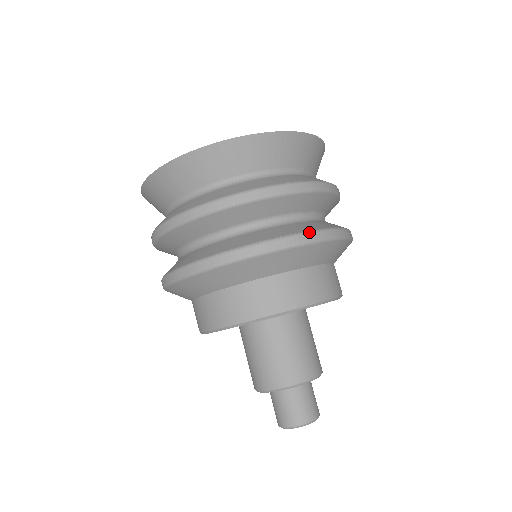
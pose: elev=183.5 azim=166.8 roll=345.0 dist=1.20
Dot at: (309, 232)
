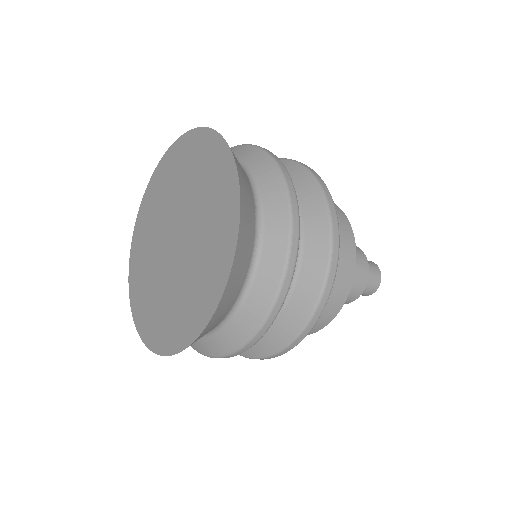
Dot at: (325, 284)
